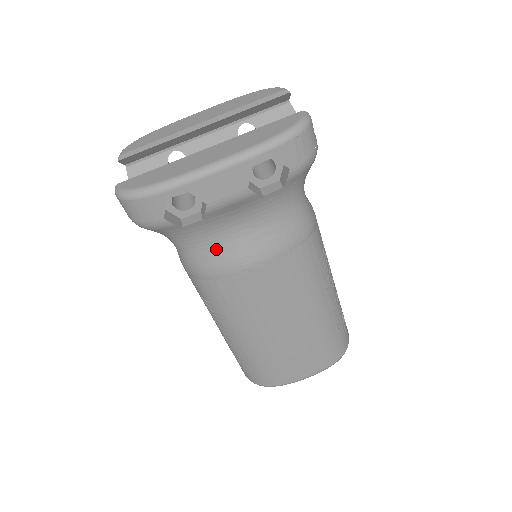
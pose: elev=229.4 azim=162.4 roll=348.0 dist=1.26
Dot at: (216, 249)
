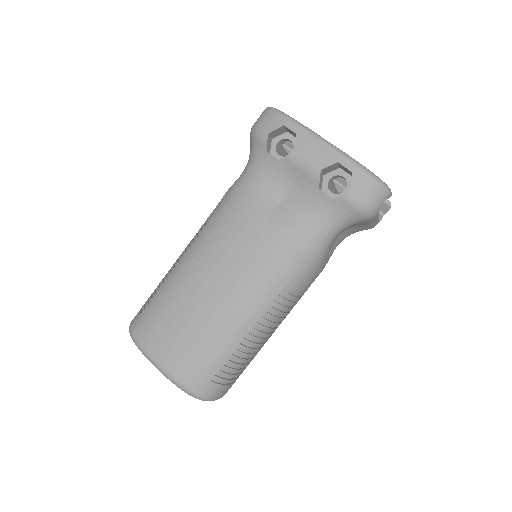
Dot at: (258, 190)
